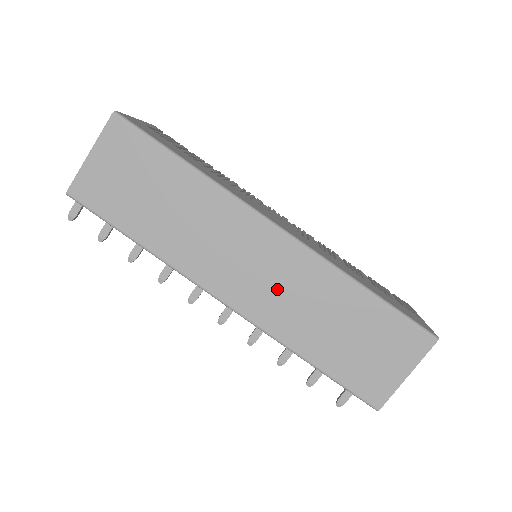
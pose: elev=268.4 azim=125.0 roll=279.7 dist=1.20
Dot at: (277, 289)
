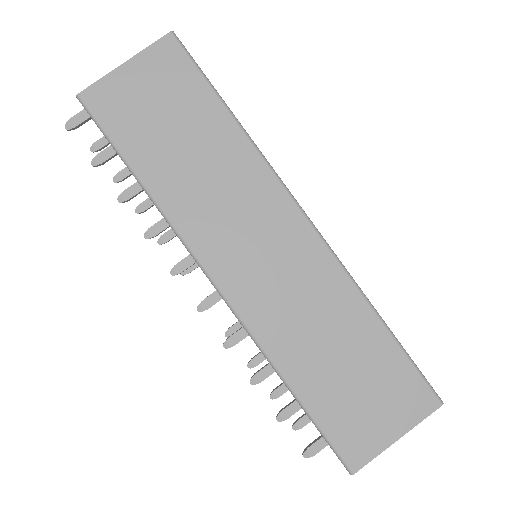
Dot at: (283, 288)
